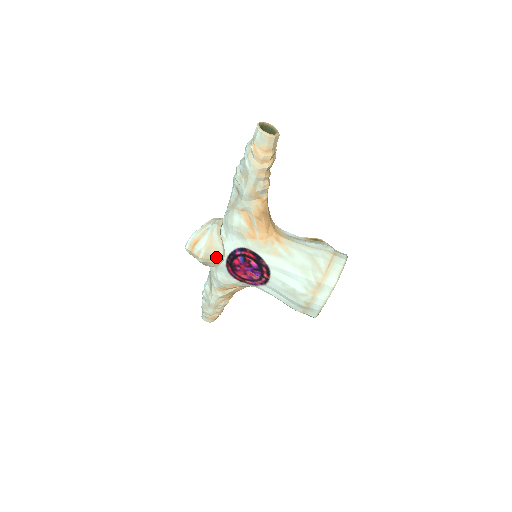
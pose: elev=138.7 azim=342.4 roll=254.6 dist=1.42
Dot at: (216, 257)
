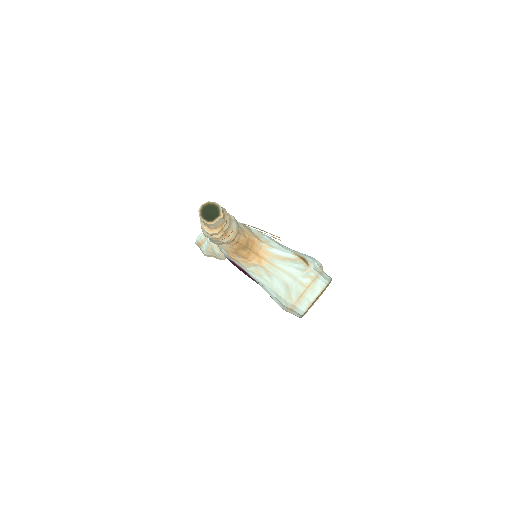
Dot at: (217, 258)
